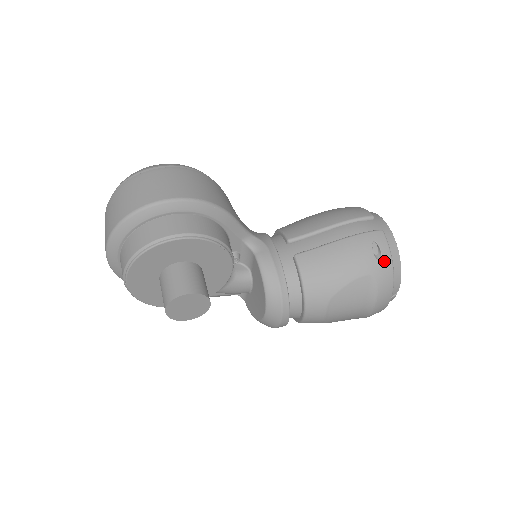
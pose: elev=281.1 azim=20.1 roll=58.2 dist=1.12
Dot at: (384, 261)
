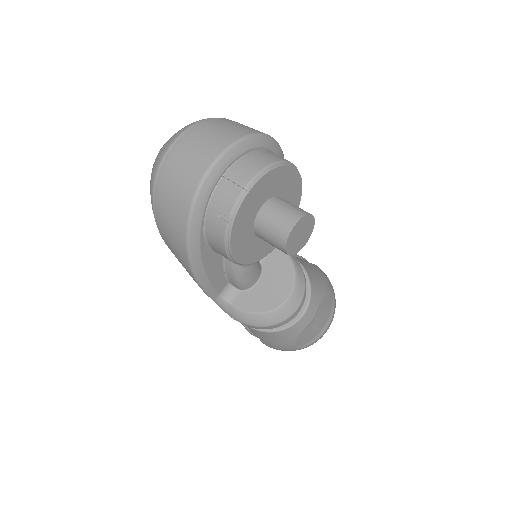
Dot at: (333, 289)
